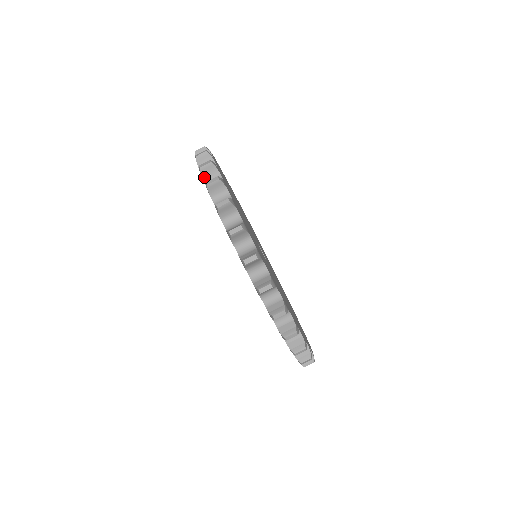
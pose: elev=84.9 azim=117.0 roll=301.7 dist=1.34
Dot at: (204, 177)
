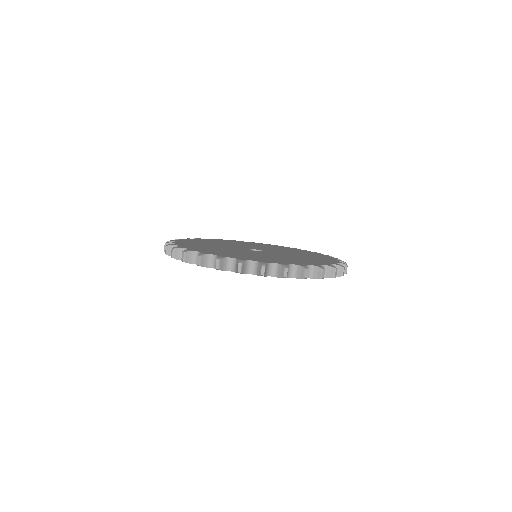
Dot at: (224, 269)
